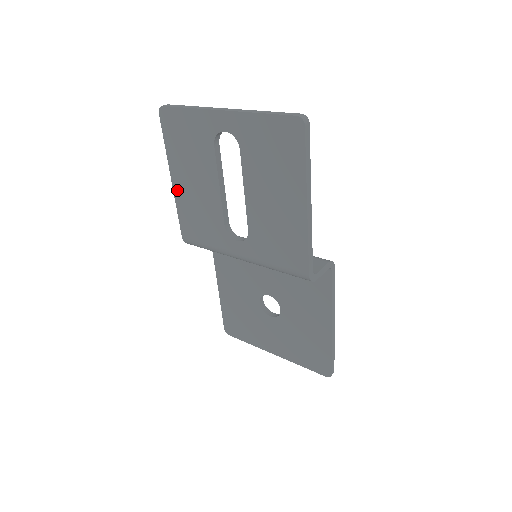
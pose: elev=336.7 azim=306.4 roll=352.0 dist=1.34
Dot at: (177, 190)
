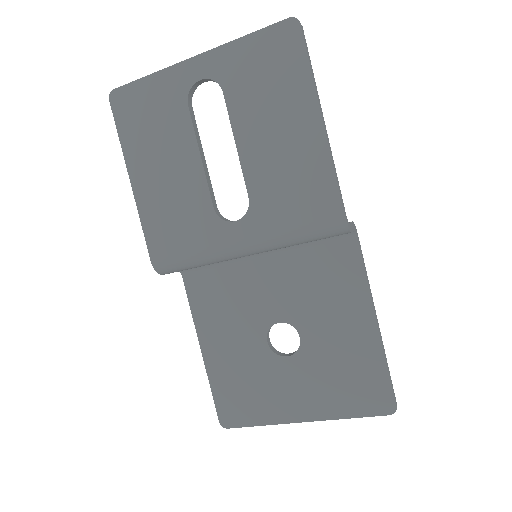
Dot at: (140, 193)
